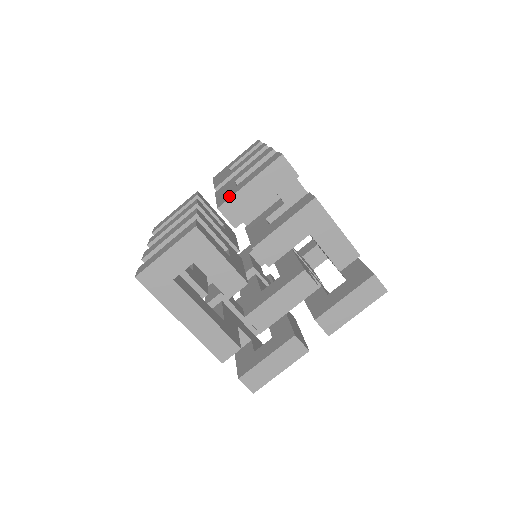
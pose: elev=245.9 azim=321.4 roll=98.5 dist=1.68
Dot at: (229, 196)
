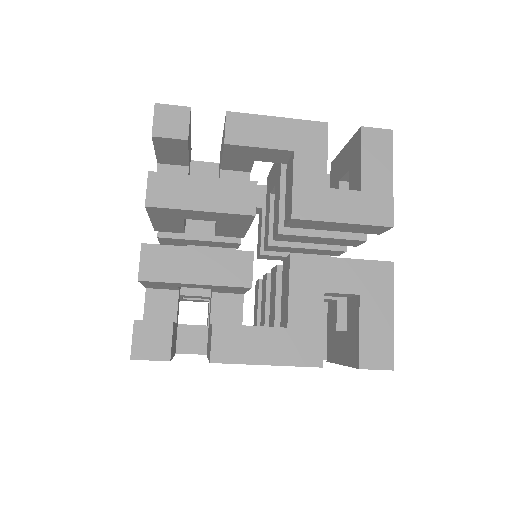
Dot at: occluded
